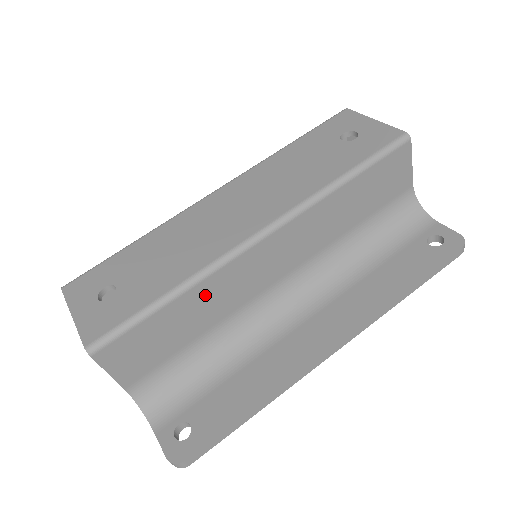
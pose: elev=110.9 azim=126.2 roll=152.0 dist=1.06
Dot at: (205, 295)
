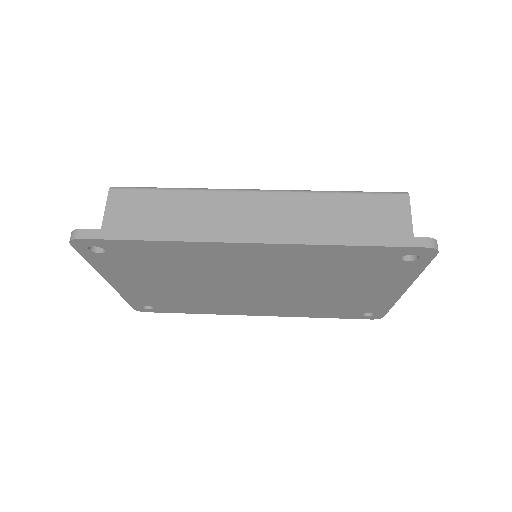
Dot at: (195, 203)
